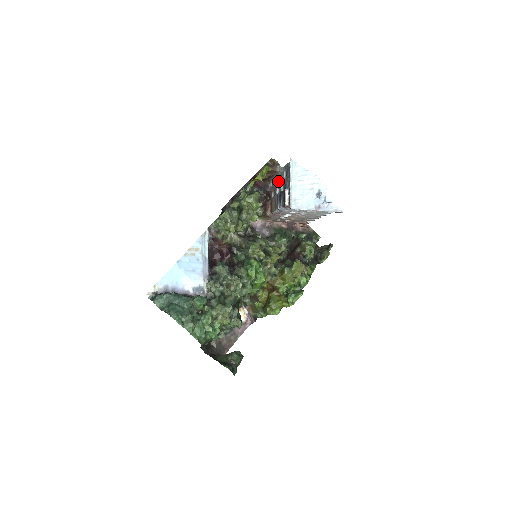
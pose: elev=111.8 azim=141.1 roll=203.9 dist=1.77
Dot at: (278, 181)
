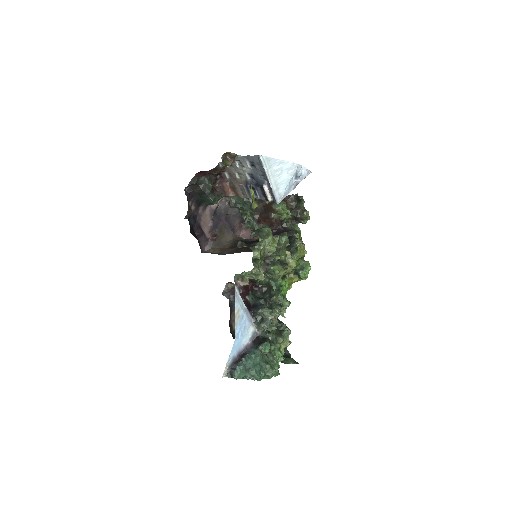
Dot at: (236, 167)
